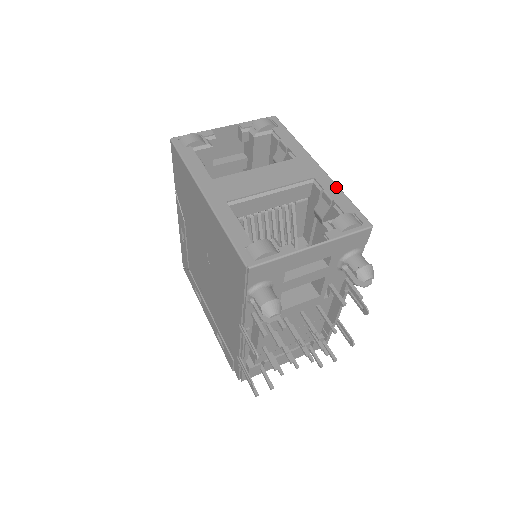
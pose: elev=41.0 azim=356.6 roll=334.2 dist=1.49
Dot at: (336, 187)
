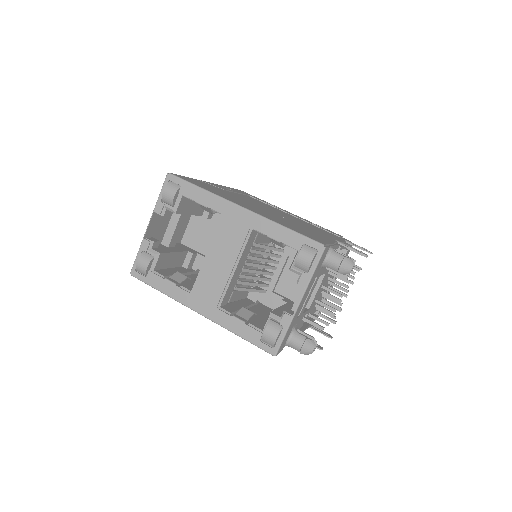
Dot at: (272, 224)
